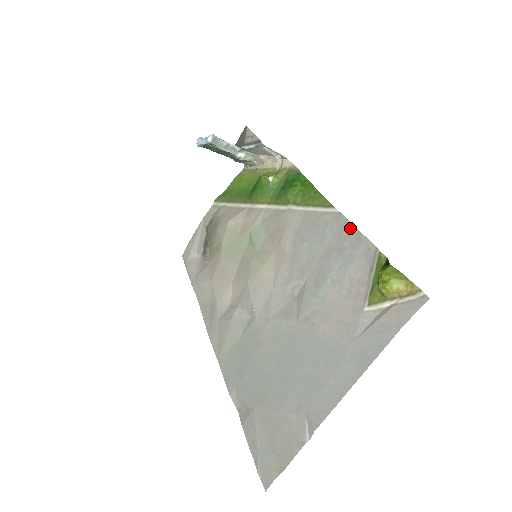
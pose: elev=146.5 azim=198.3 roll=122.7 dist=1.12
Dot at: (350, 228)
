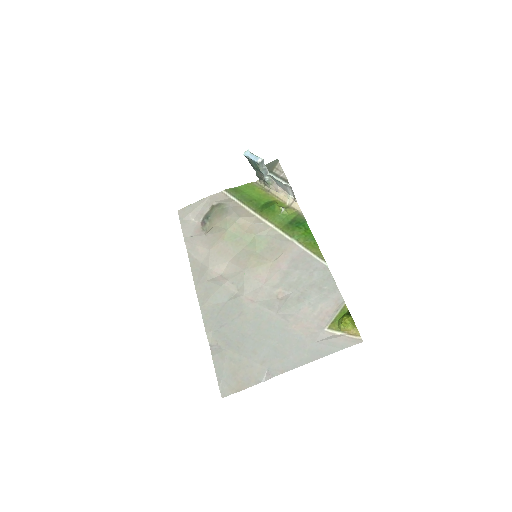
Dot at: (331, 280)
